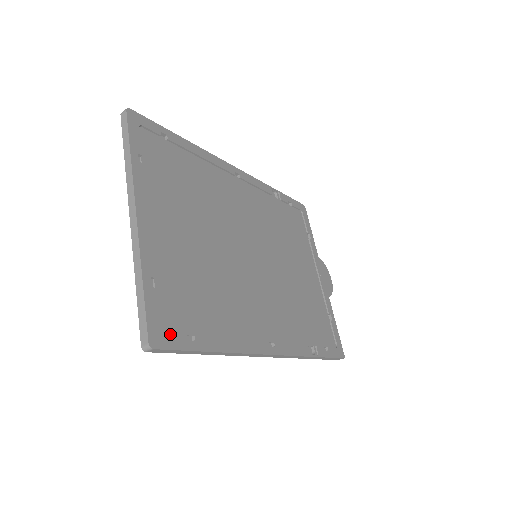
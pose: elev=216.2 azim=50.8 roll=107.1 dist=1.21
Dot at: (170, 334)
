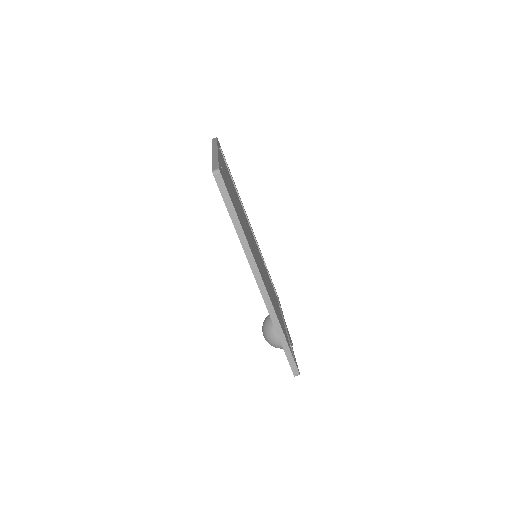
Dot at: occluded
